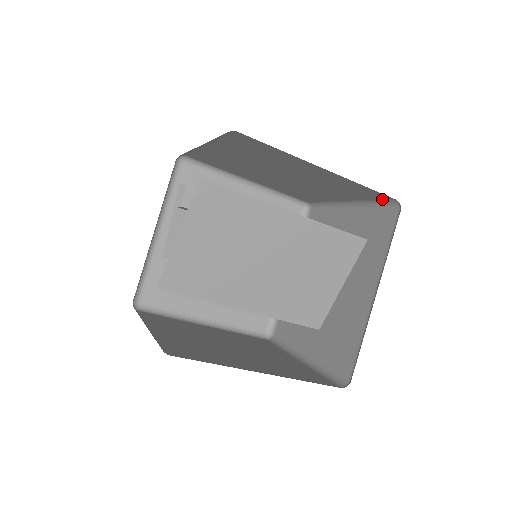
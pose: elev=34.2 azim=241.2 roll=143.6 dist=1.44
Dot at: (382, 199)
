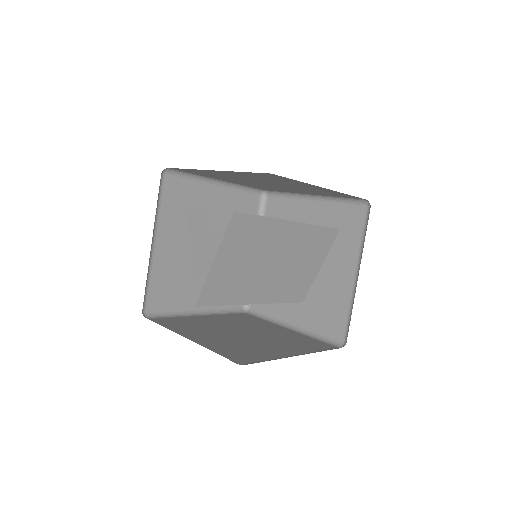
Dot at: (352, 198)
